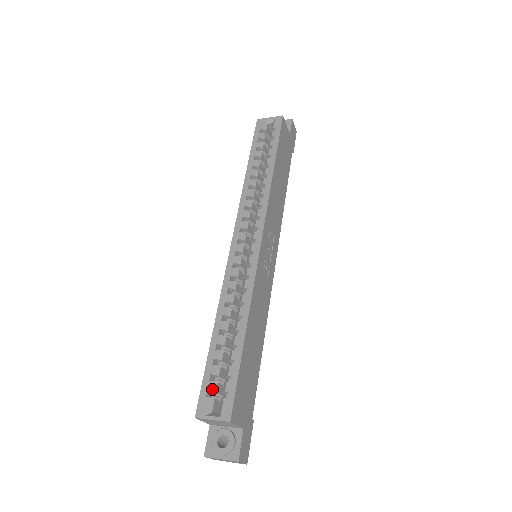
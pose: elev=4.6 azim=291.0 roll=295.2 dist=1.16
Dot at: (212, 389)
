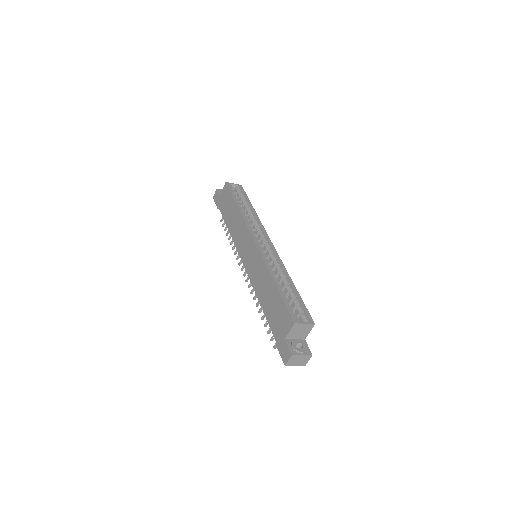
Dot at: occluded
